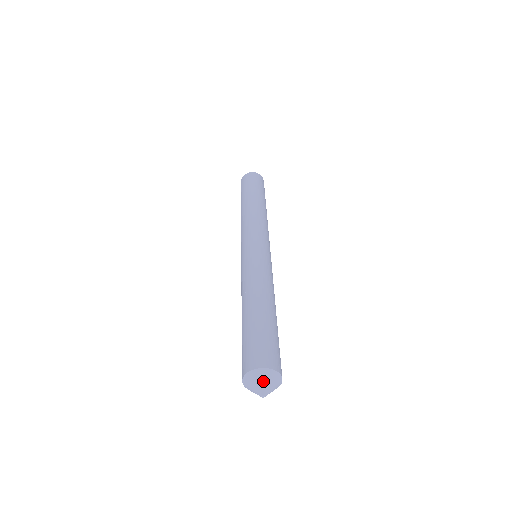
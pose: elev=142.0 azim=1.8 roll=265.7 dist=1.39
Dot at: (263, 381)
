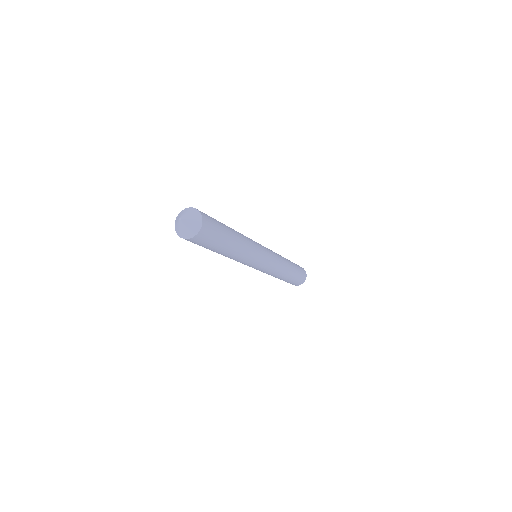
Dot at: (187, 212)
